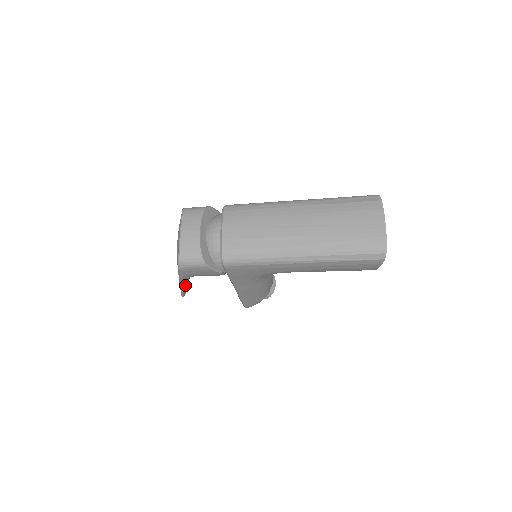
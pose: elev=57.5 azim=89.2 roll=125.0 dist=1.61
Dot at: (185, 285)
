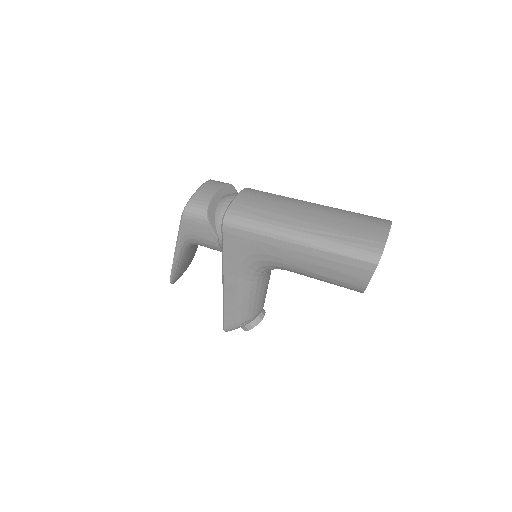
Dot at: (179, 257)
